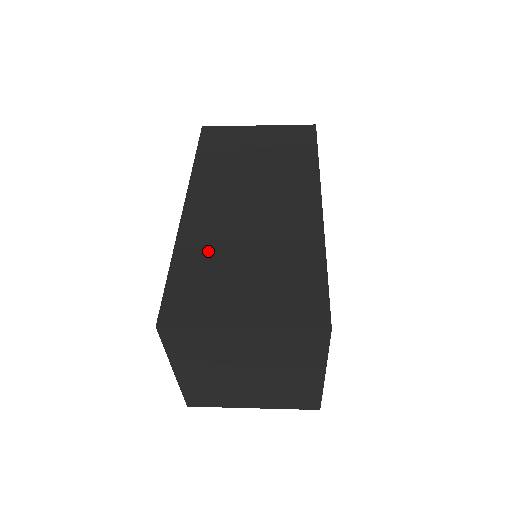
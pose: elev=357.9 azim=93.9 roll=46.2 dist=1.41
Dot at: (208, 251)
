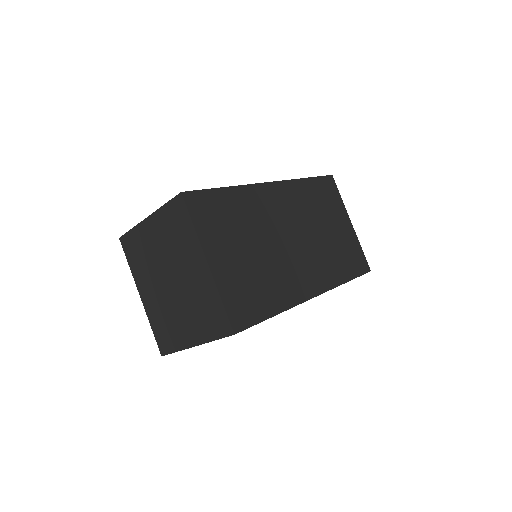
Dot at: occluded
